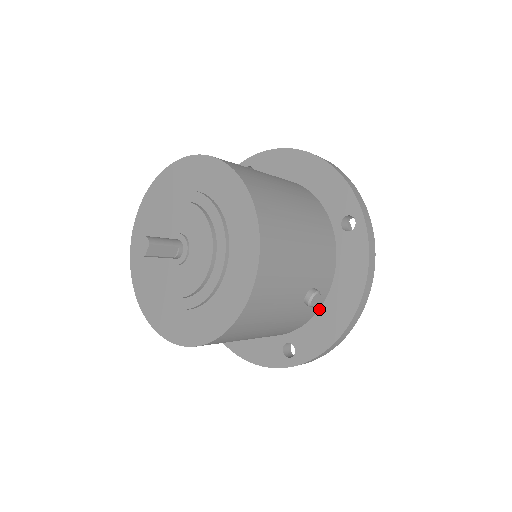
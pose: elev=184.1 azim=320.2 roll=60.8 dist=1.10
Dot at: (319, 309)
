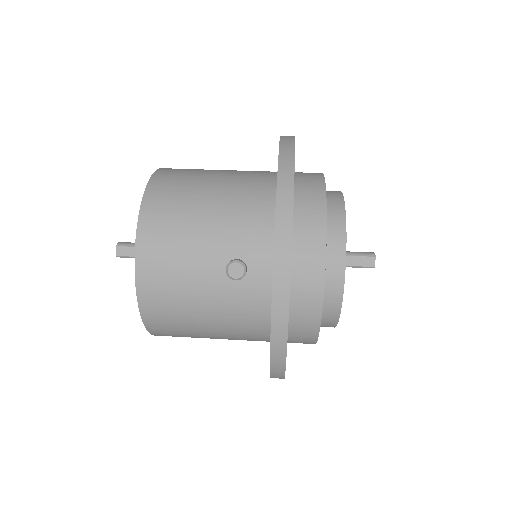
Dot at: occluded
